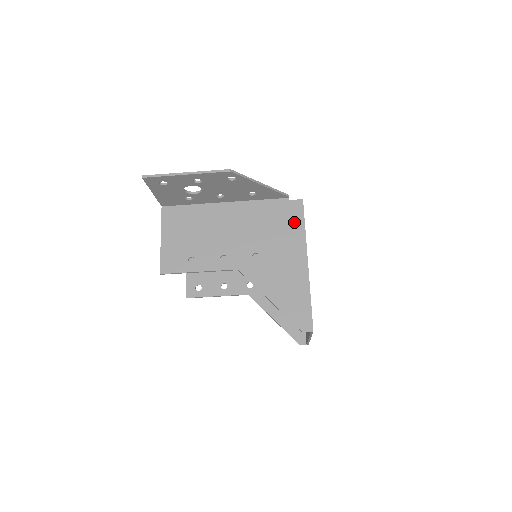
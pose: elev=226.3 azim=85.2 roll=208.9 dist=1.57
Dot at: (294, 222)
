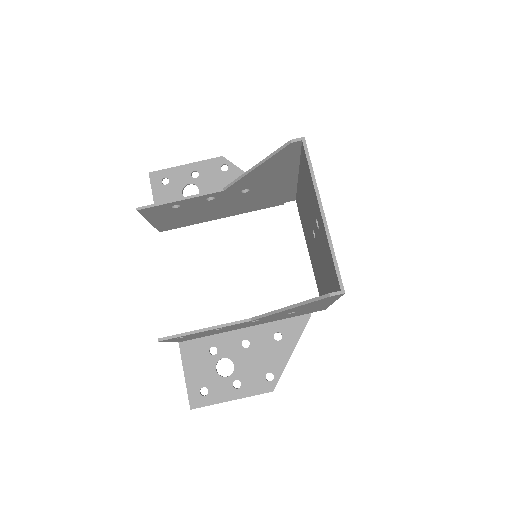
Dot at: (288, 192)
